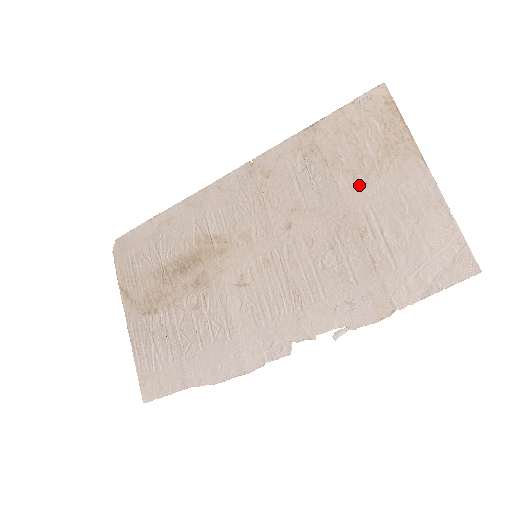
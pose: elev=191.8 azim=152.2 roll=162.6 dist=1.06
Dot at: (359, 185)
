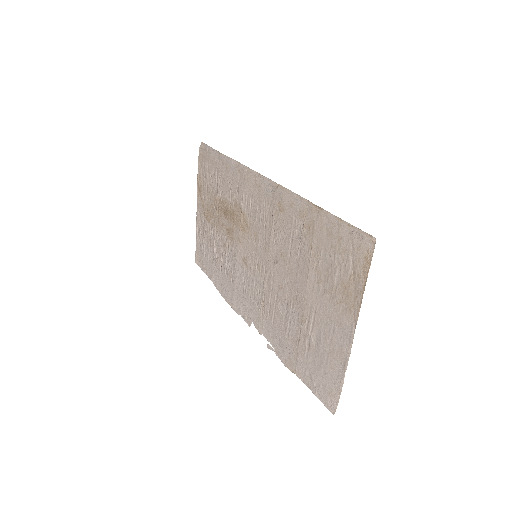
Dot at: (318, 290)
